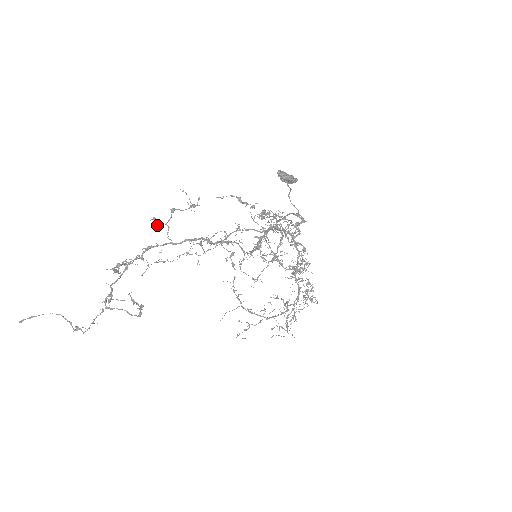
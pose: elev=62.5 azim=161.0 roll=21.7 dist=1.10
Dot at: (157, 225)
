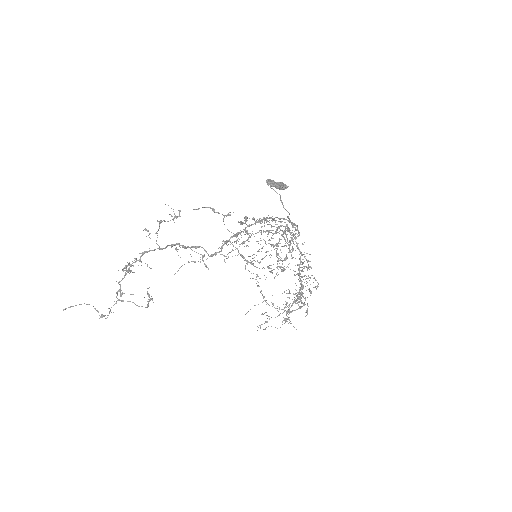
Dot at: (149, 234)
